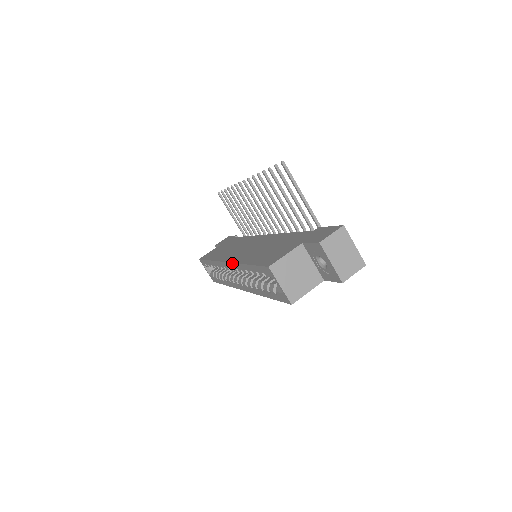
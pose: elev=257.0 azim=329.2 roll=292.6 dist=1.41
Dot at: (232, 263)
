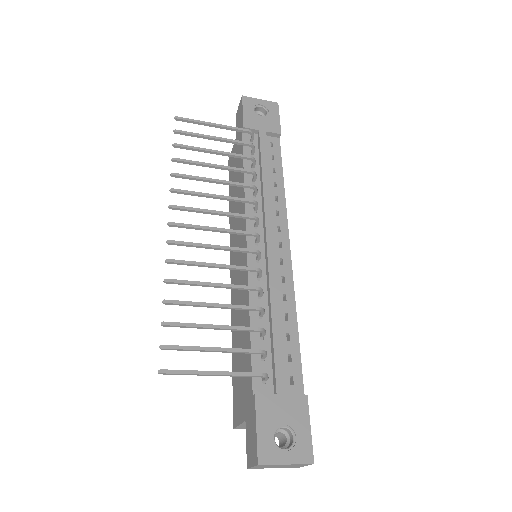
Dot at: (231, 302)
